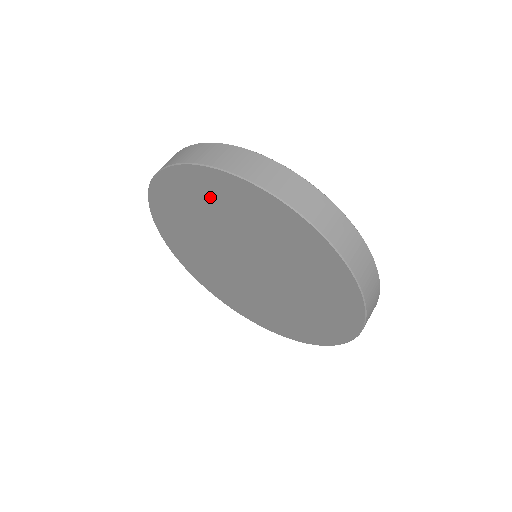
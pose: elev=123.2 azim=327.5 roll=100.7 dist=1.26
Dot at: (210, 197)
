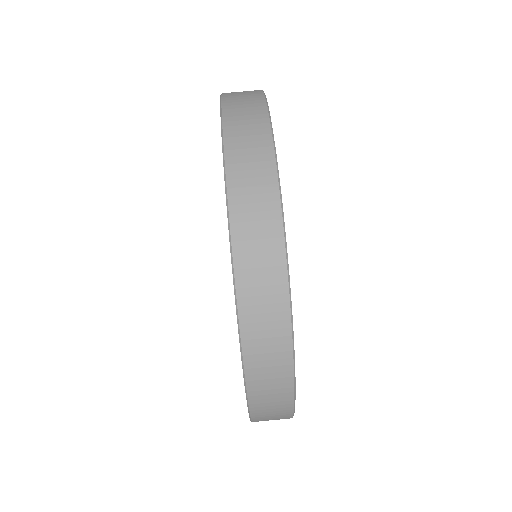
Dot at: occluded
